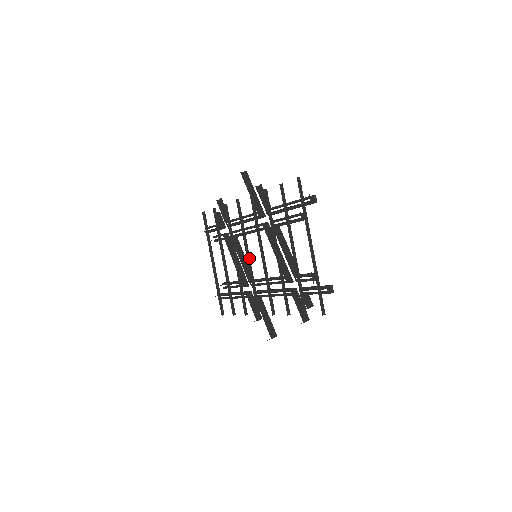
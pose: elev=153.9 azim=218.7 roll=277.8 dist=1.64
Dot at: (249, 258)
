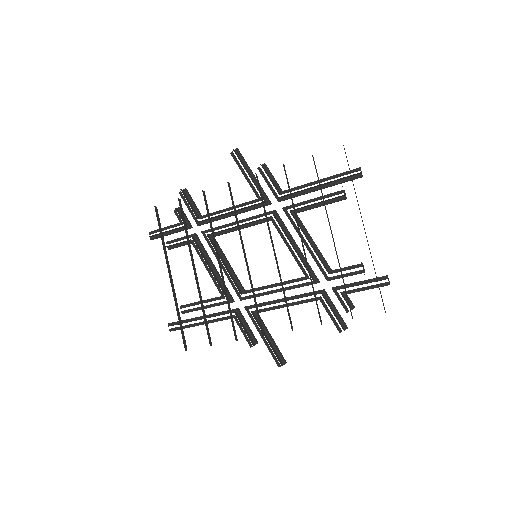
Dot at: (246, 259)
